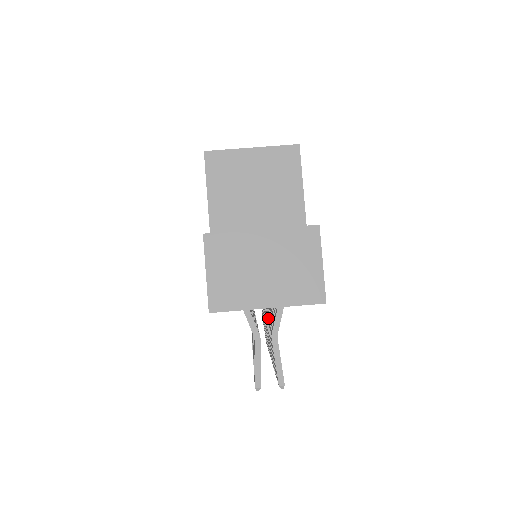
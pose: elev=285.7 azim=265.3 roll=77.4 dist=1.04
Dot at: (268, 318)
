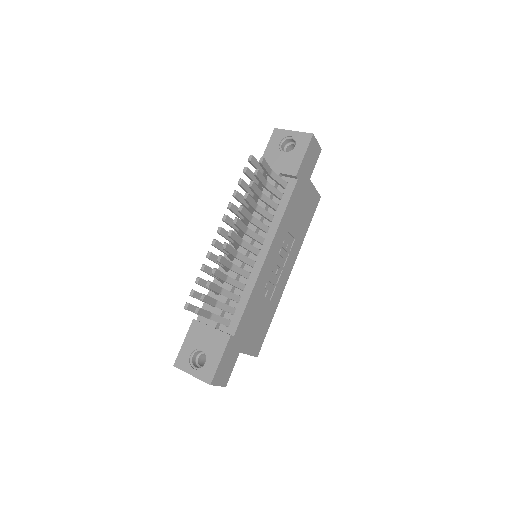
Dot at: (253, 219)
